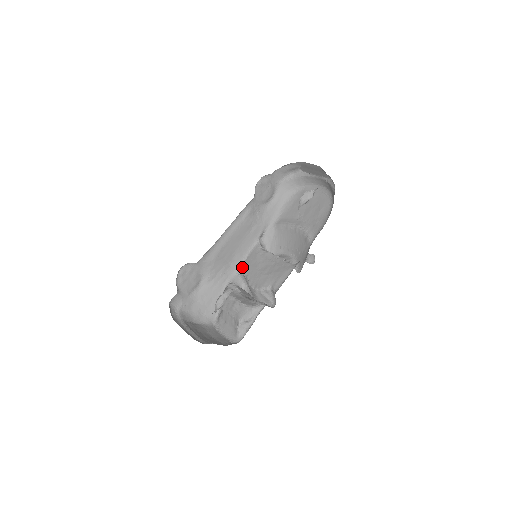
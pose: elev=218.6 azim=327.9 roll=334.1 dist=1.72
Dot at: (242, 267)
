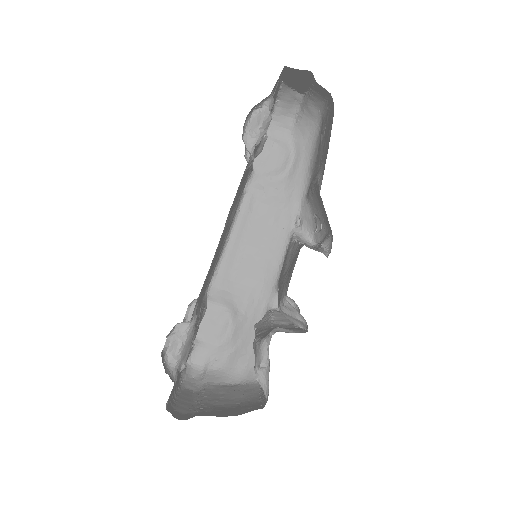
Dot at: (278, 280)
